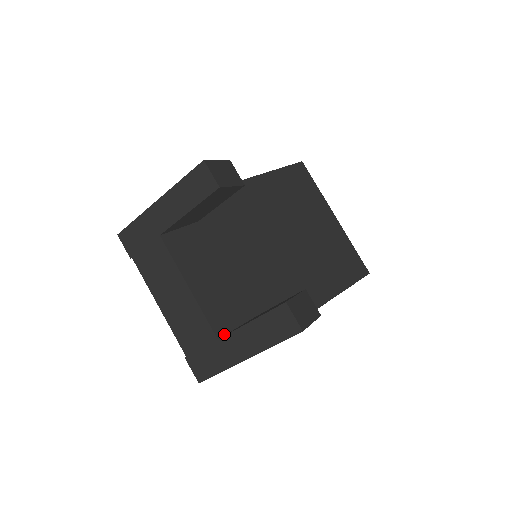
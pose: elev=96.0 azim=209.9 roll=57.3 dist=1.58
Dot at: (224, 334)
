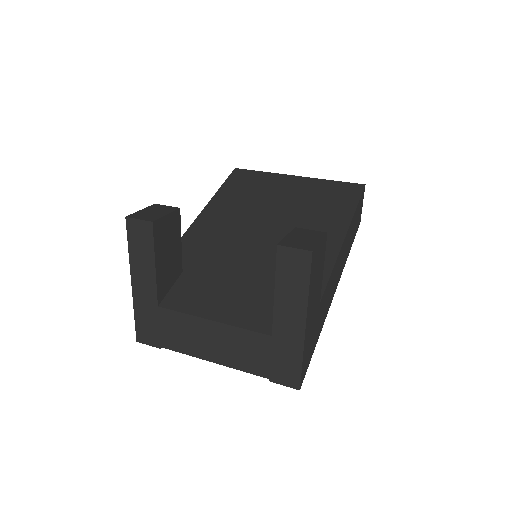
Dot at: occluded
